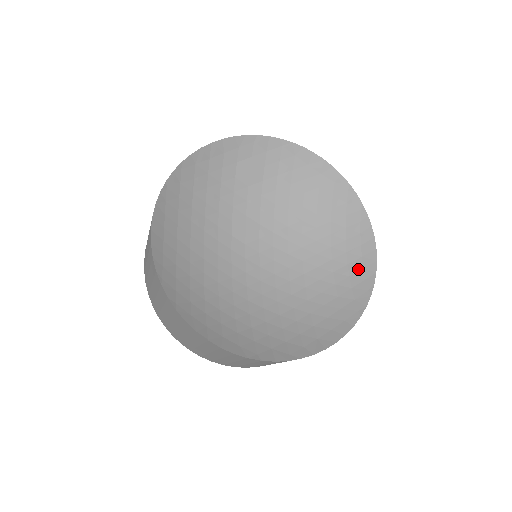
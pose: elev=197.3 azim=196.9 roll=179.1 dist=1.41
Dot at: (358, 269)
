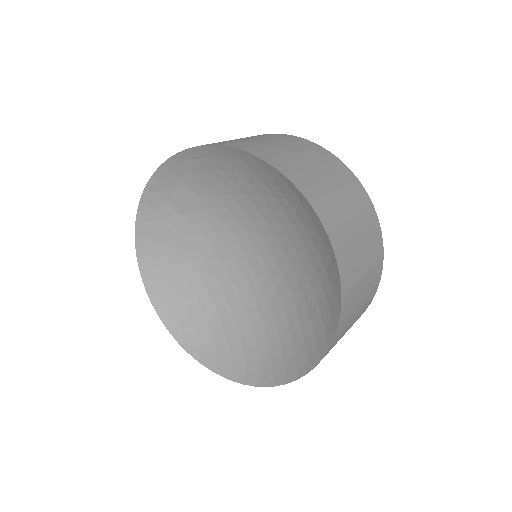
Dot at: (321, 246)
